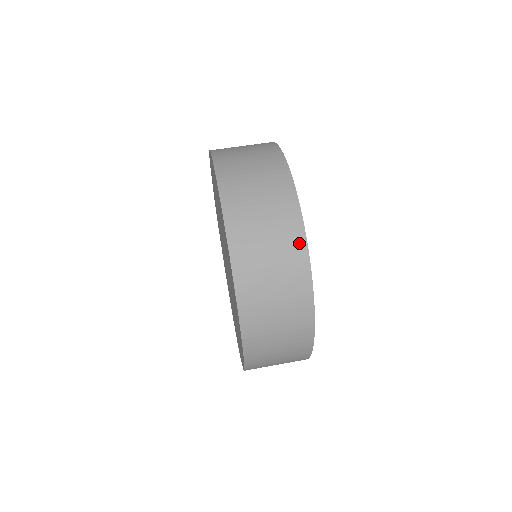
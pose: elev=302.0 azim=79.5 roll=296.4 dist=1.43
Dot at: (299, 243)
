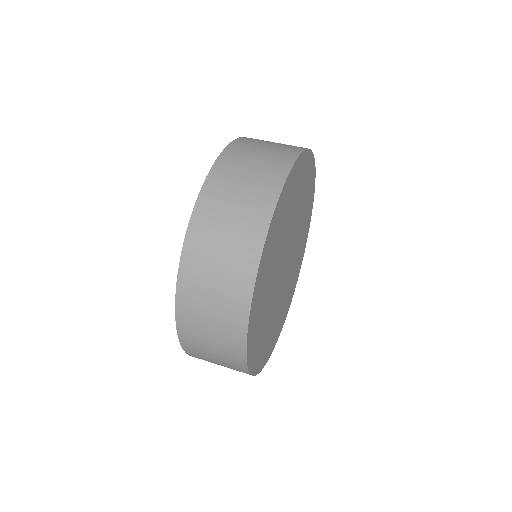
Dot at: (290, 156)
